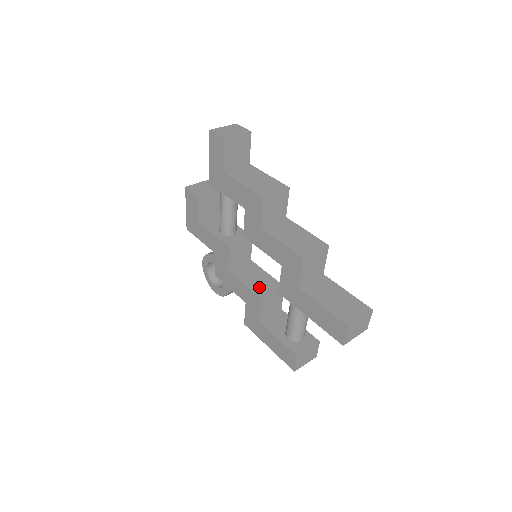
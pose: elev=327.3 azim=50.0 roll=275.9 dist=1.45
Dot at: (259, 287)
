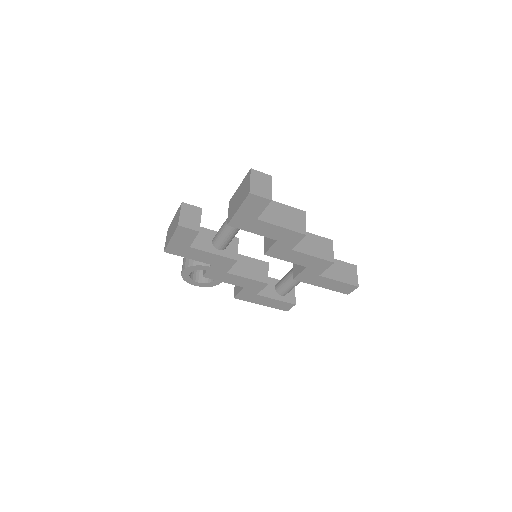
Dot at: (258, 274)
